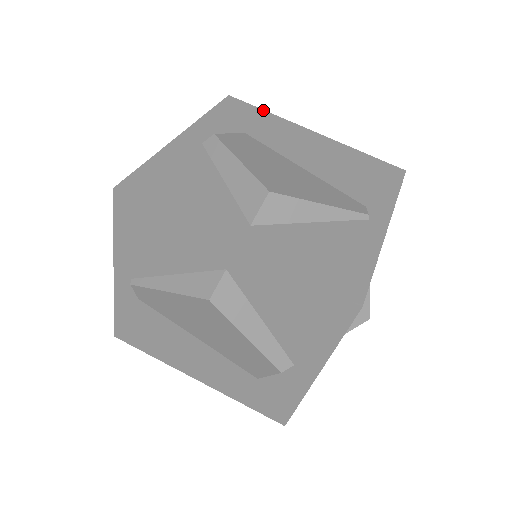
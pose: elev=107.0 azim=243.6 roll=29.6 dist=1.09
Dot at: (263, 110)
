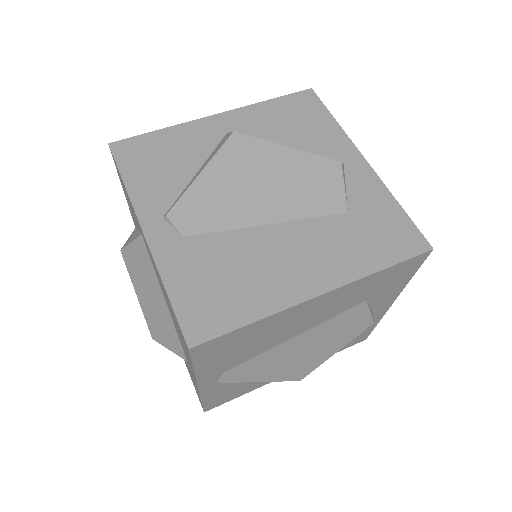
Dot at: occluded
